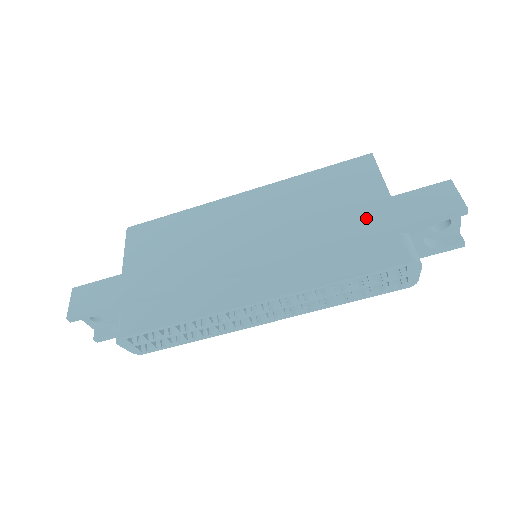
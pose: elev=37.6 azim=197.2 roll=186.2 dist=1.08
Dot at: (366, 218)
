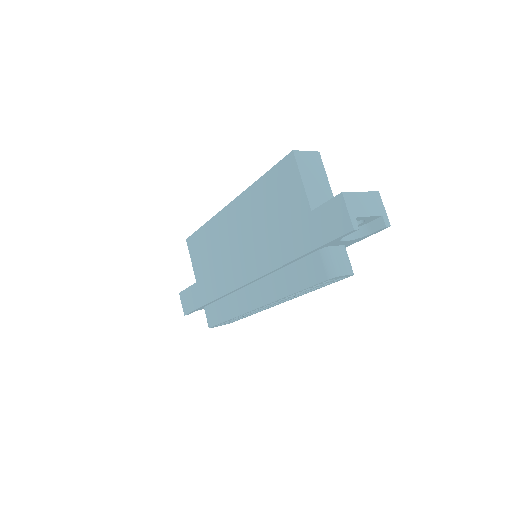
Dot at: (294, 239)
